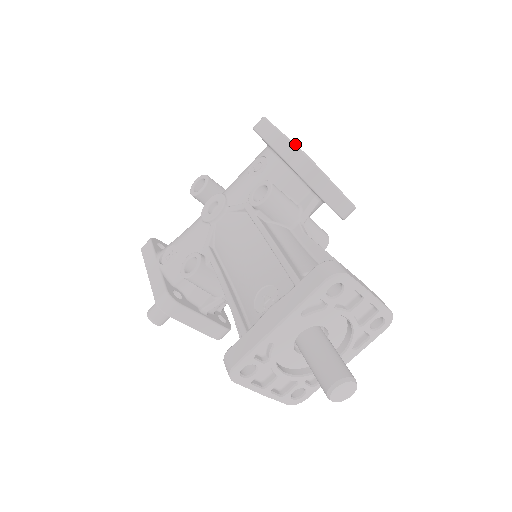
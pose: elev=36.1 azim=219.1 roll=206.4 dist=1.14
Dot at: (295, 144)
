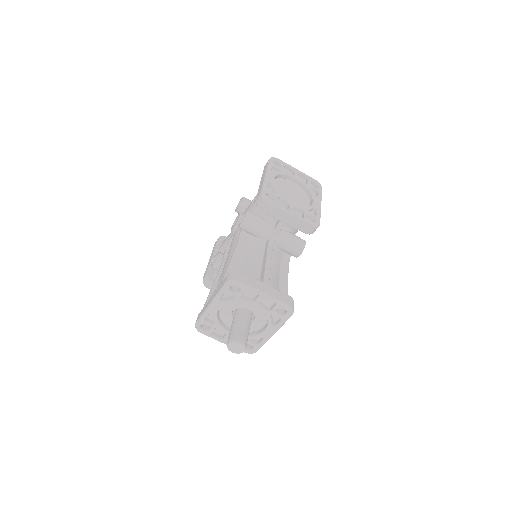
Dot at: (263, 186)
